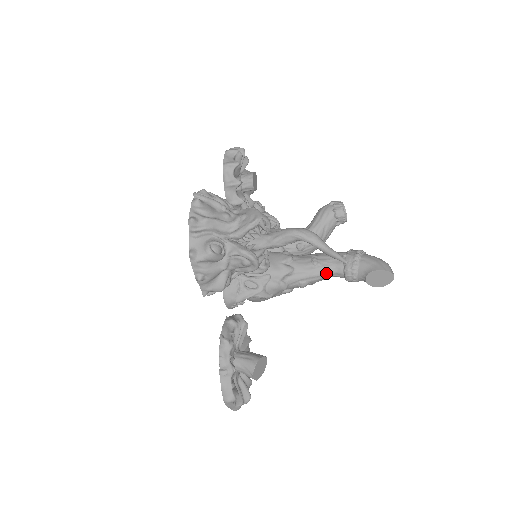
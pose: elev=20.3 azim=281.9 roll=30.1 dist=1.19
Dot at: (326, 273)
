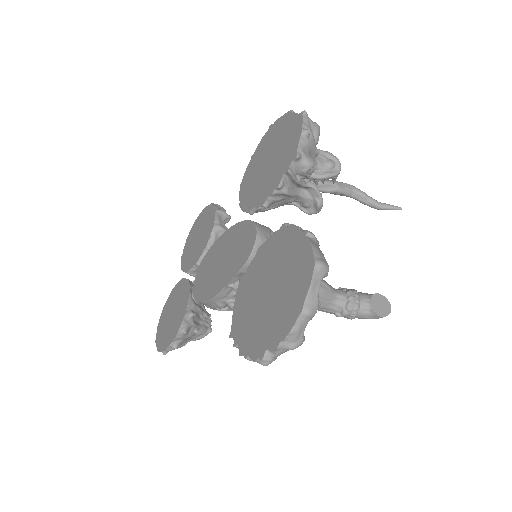
Dot at: (332, 289)
